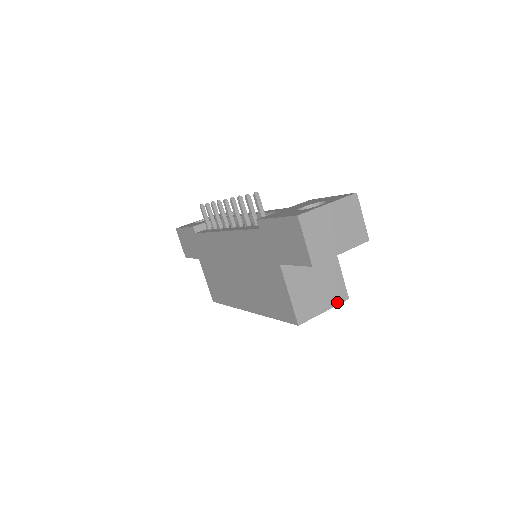
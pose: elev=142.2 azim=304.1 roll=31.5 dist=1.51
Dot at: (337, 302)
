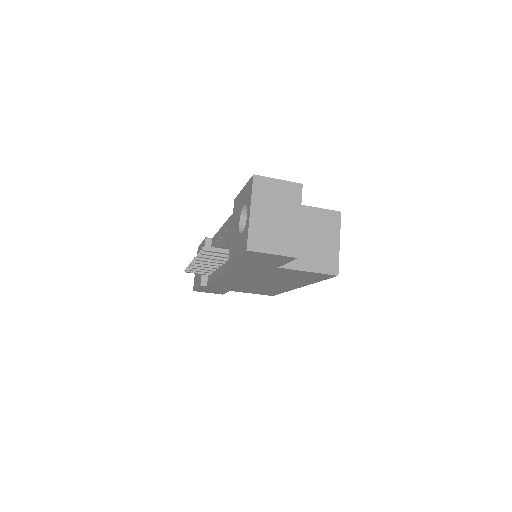
Dot at: (338, 226)
